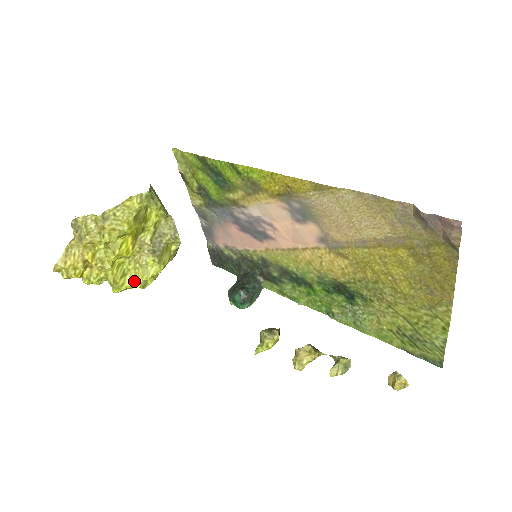
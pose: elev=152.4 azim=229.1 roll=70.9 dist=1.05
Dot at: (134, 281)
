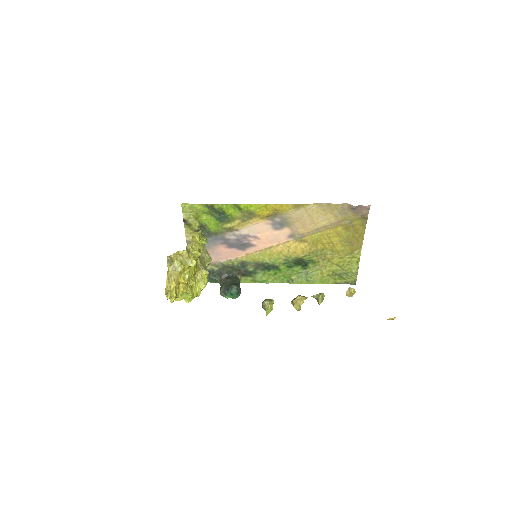
Dot at: (197, 291)
